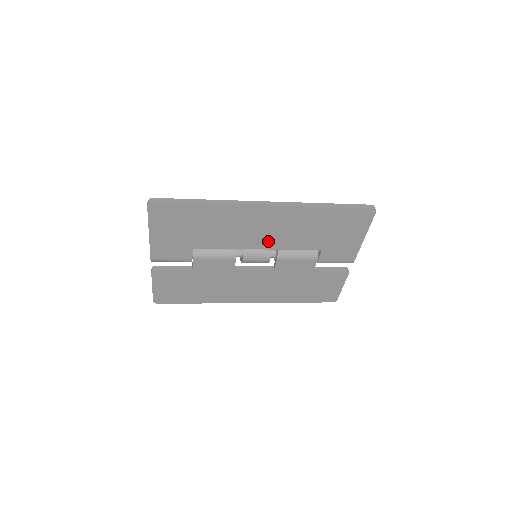
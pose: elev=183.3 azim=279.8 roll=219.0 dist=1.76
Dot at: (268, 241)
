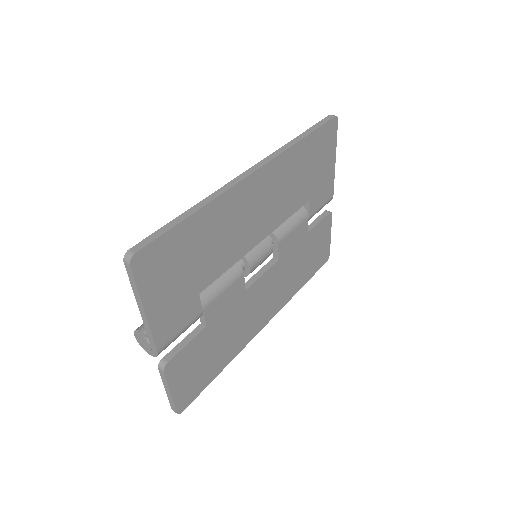
Dot at: (266, 223)
